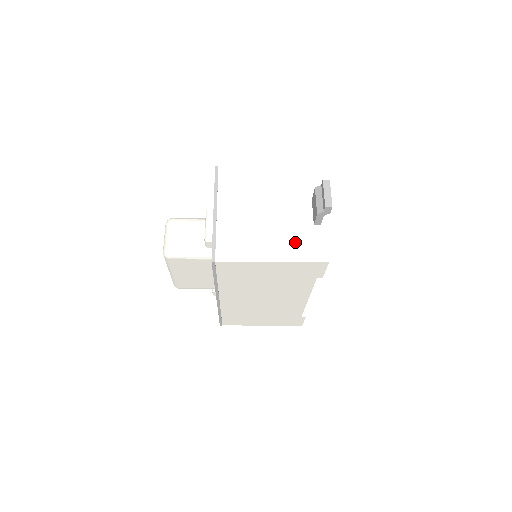
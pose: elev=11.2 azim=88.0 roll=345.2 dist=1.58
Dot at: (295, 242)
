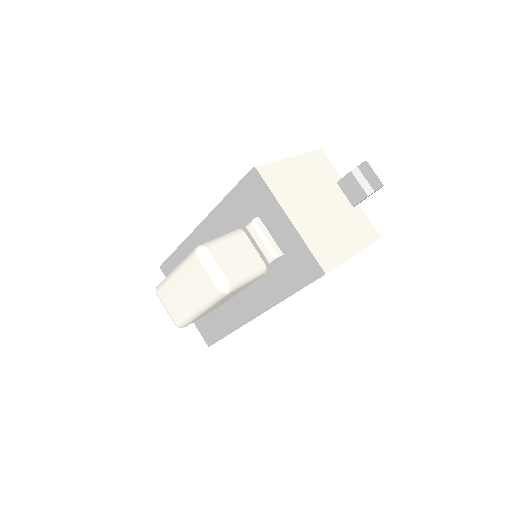
Dot at: (355, 228)
